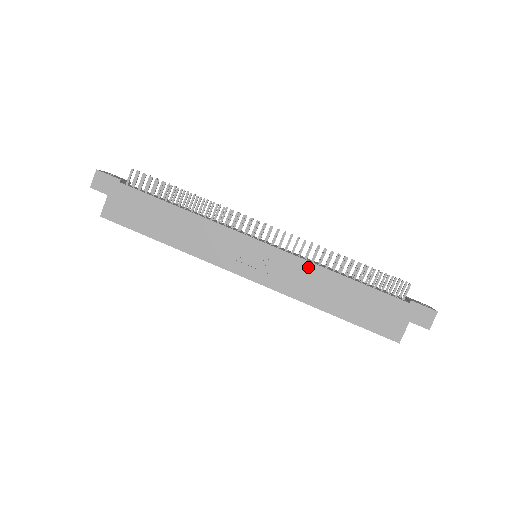
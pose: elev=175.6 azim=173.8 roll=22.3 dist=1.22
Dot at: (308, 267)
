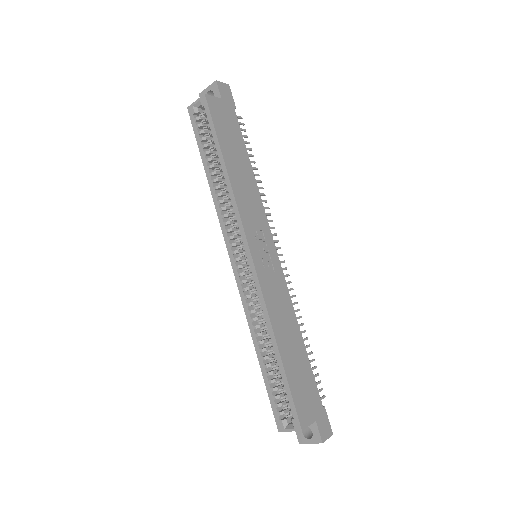
Dot at: (289, 303)
